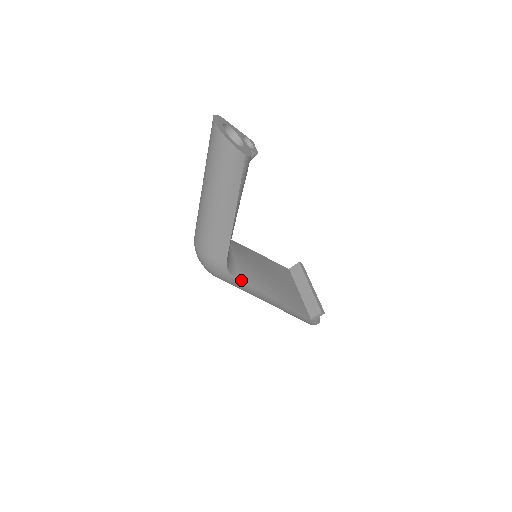
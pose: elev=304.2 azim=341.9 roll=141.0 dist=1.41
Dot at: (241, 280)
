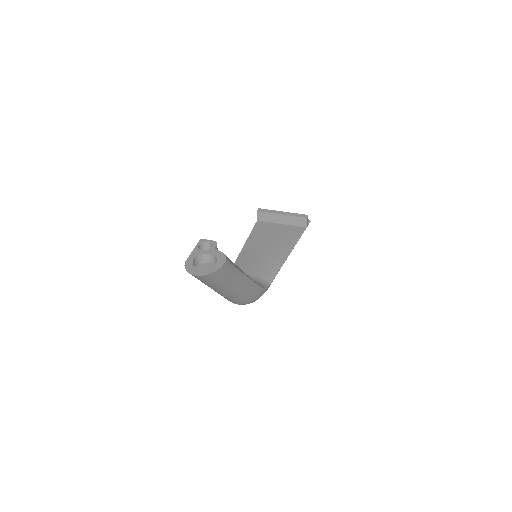
Dot at: (273, 279)
